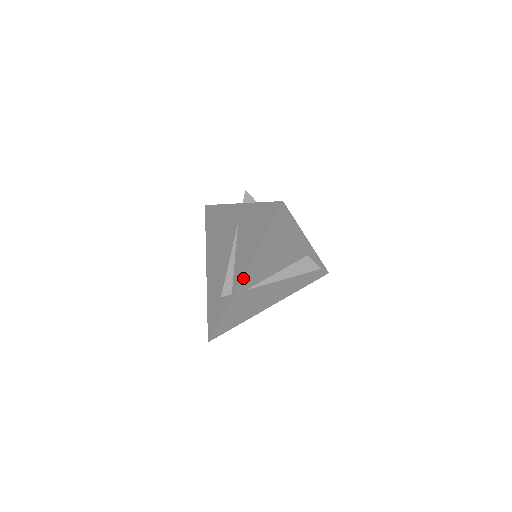
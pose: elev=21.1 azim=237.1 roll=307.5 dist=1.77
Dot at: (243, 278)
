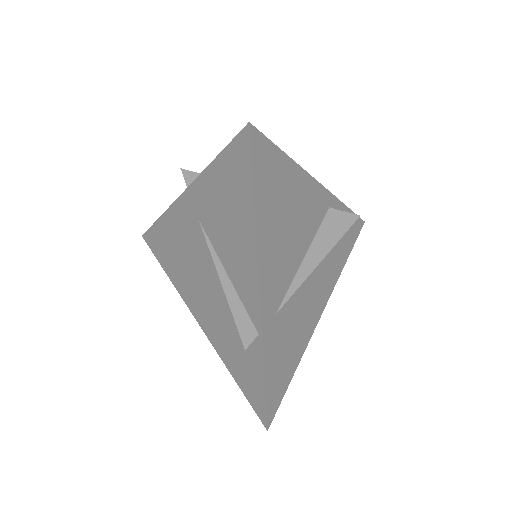
Dot at: (261, 297)
